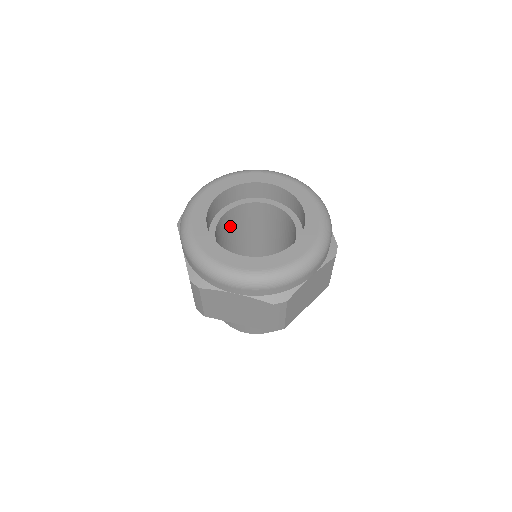
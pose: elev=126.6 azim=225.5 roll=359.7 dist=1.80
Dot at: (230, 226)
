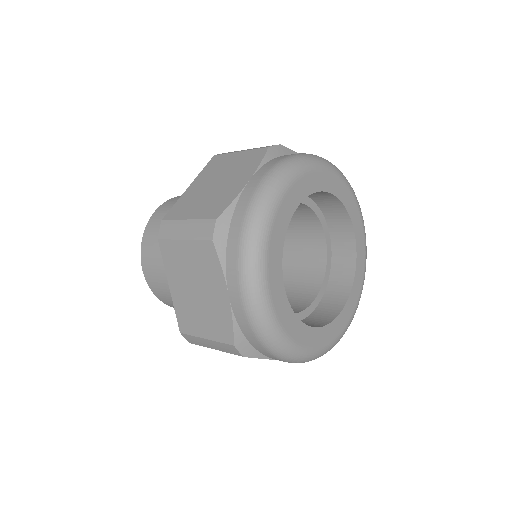
Dot at: occluded
